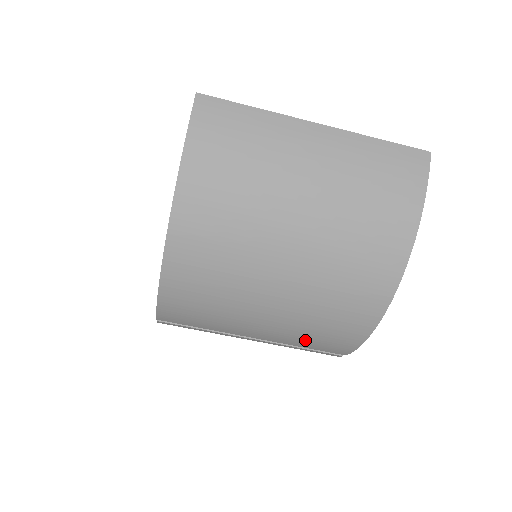
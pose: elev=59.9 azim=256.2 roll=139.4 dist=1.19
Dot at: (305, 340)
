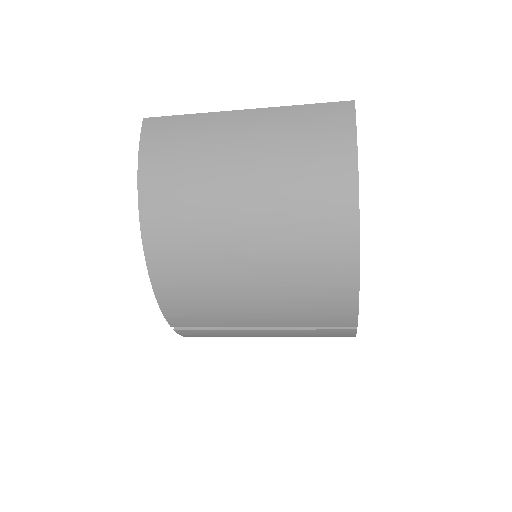
Dot at: (304, 315)
